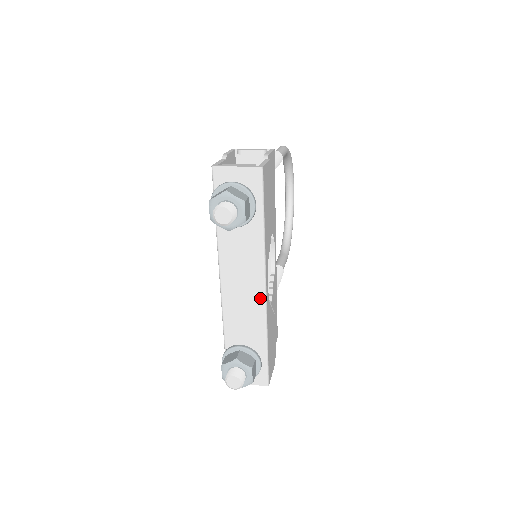
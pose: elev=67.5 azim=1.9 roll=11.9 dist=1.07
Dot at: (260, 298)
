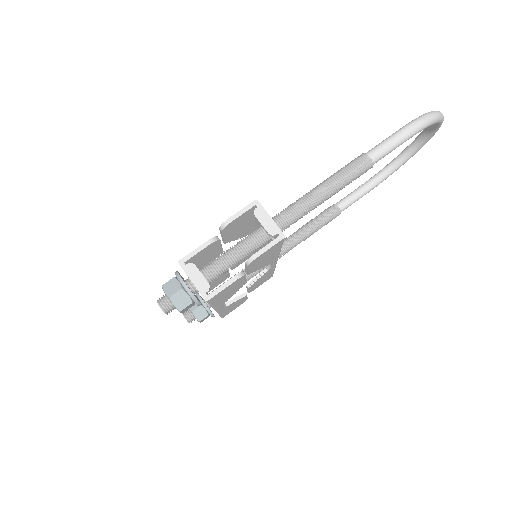
Dot at: occluded
